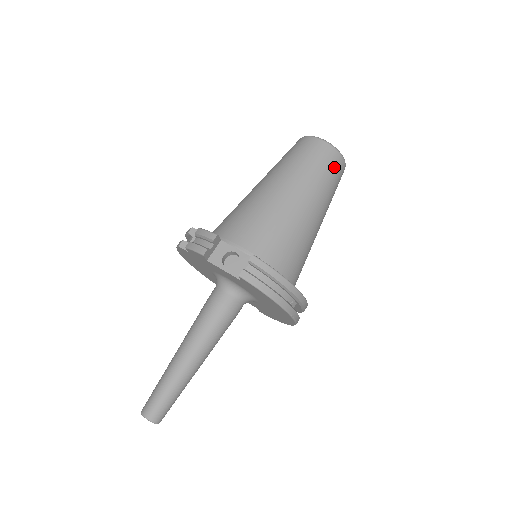
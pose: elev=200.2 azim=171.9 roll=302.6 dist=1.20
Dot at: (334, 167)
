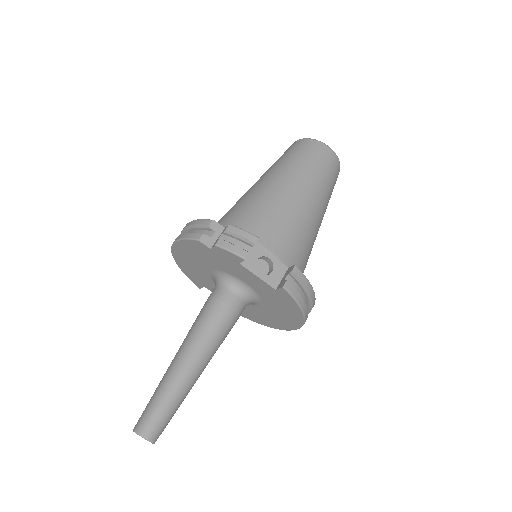
Dot at: (336, 178)
